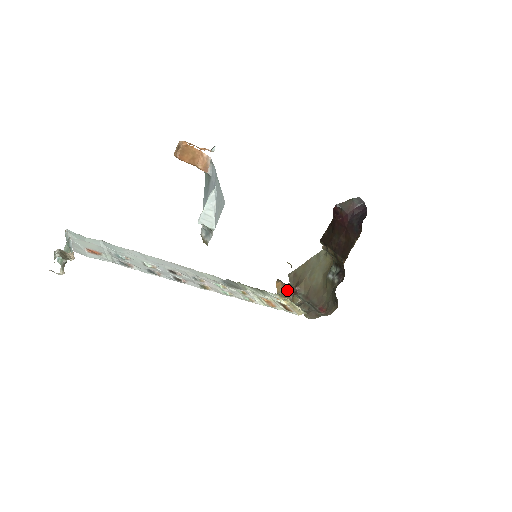
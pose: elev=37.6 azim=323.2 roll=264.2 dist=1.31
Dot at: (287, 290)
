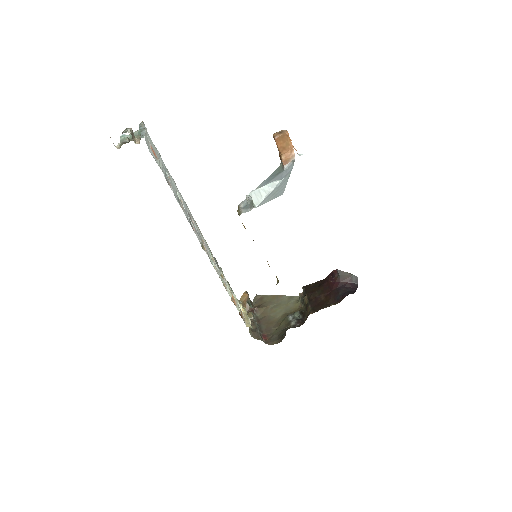
Dot at: (248, 304)
